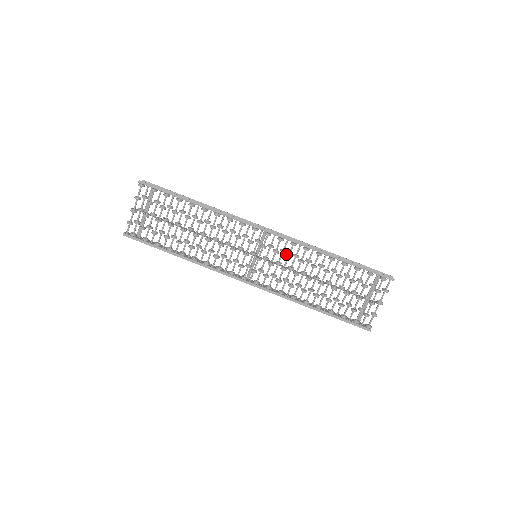
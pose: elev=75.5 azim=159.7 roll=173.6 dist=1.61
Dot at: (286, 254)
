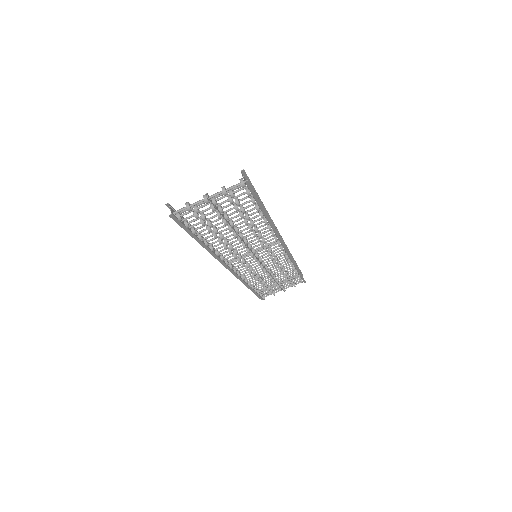
Dot at: (274, 259)
